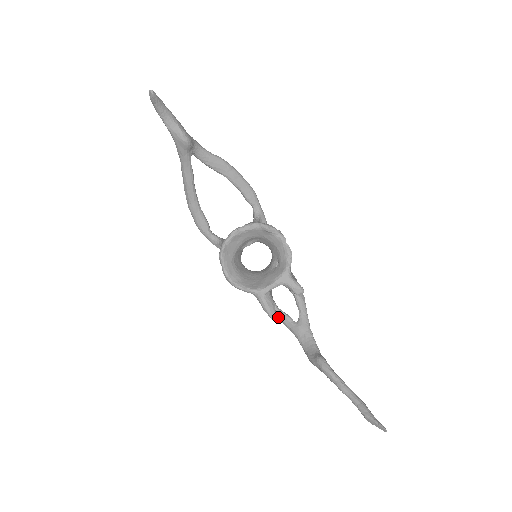
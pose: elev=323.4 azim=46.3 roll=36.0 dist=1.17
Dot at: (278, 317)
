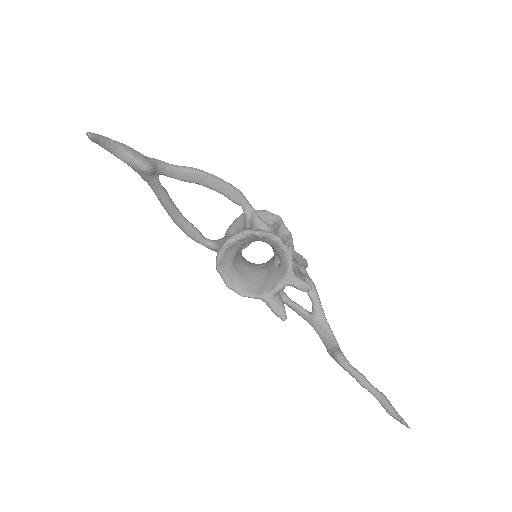
Dot at: (292, 309)
